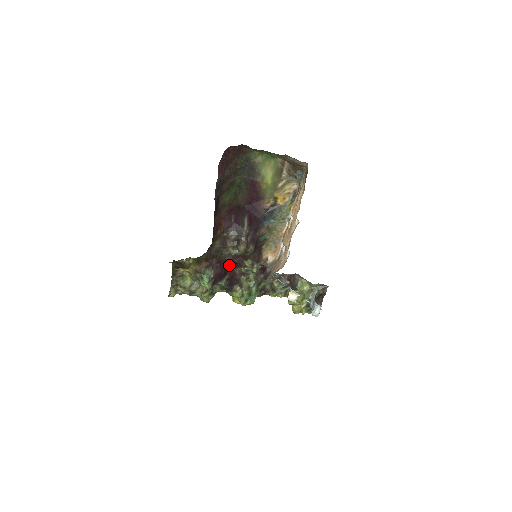
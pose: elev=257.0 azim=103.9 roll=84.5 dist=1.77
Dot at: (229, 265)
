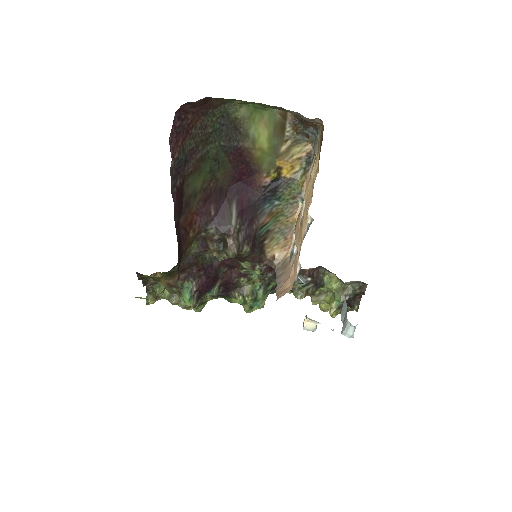
Dot at: (219, 269)
